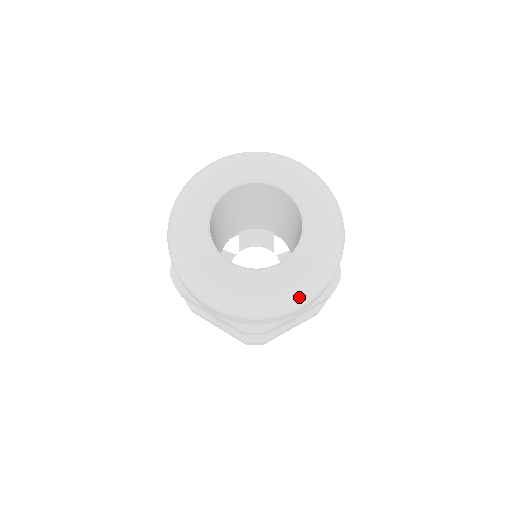
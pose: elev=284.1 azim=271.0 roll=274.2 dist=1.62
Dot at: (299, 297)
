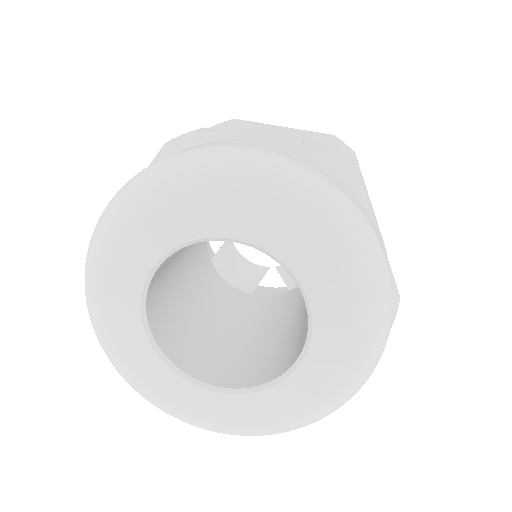
Dot at: occluded
